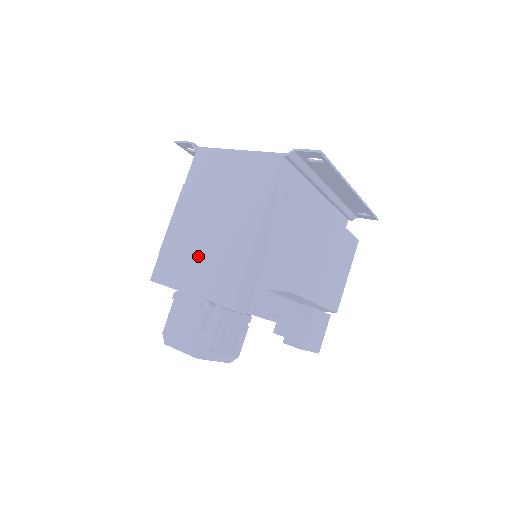
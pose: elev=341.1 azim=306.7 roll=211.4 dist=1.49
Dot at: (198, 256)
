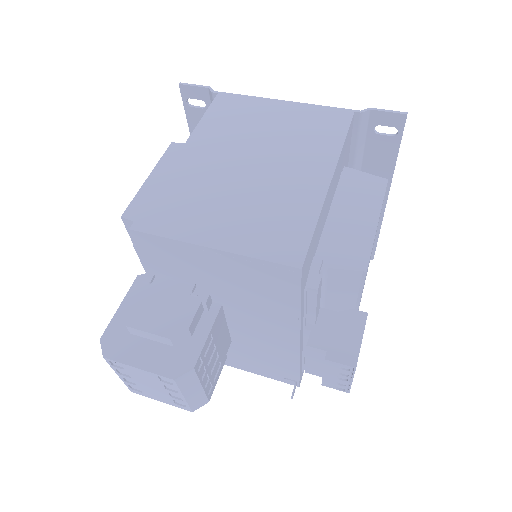
Dot at: (228, 202)
